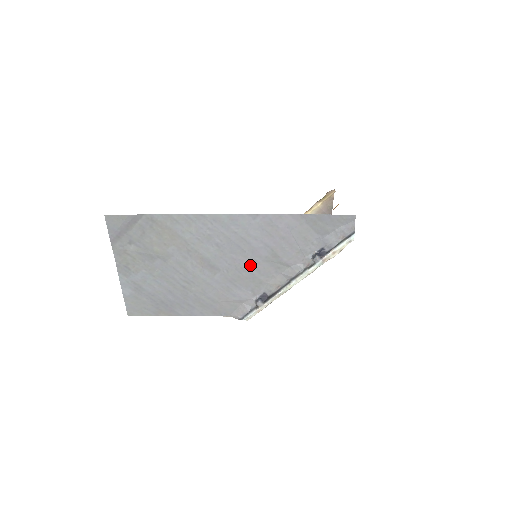
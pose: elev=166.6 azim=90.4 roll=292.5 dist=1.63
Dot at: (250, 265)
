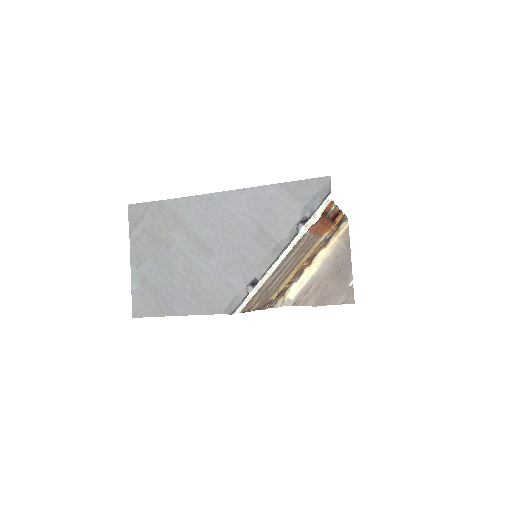
Dot at: (240, 245)
